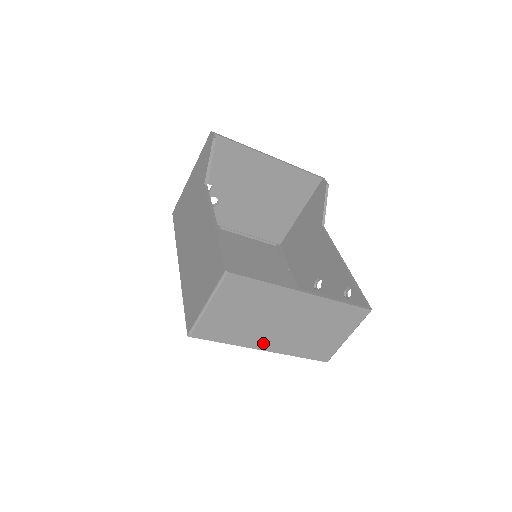
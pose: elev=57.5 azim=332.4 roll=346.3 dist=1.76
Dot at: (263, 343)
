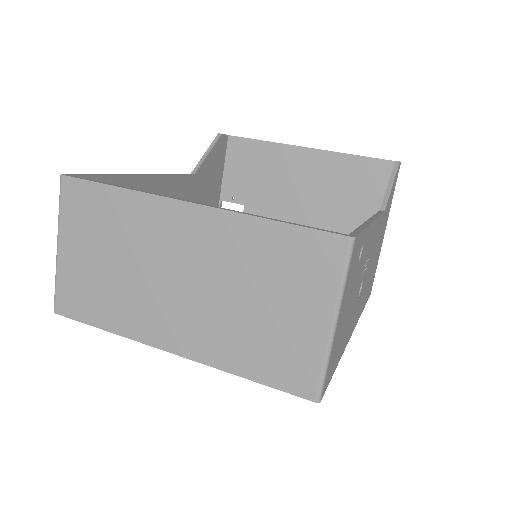
Dot at: (164, 333)
